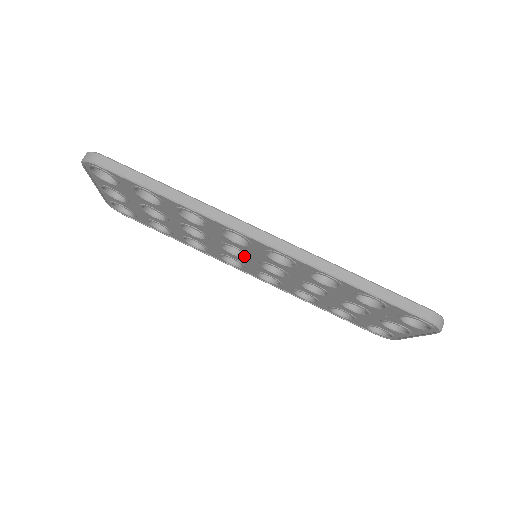
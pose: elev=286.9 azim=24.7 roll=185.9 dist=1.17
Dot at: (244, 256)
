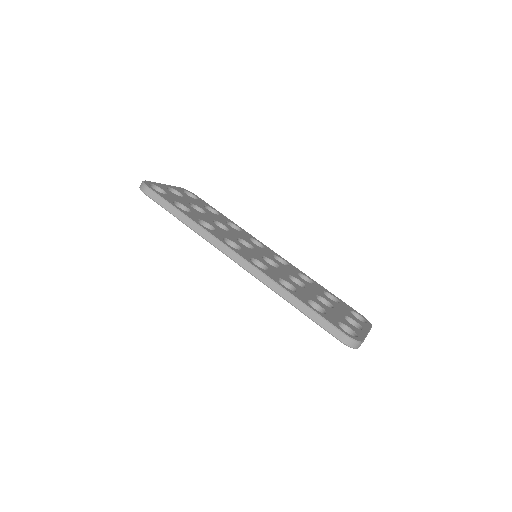
Dot at: occluded
